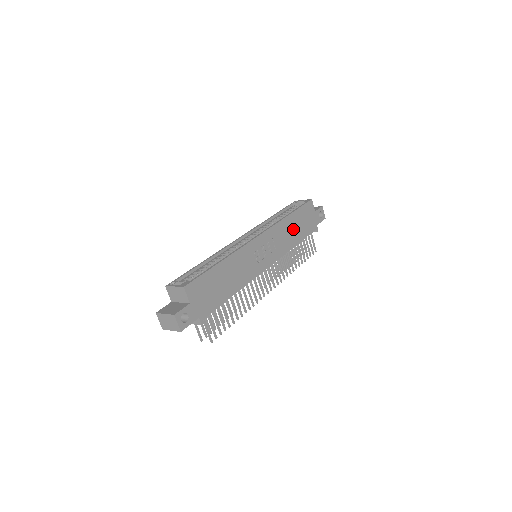
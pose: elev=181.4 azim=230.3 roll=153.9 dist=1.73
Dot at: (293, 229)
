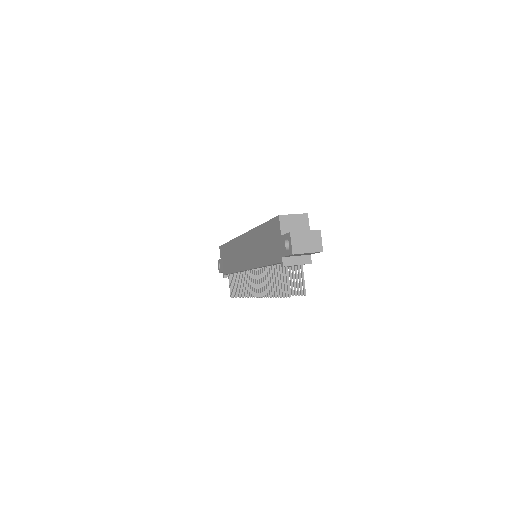
Dot at: occluded
